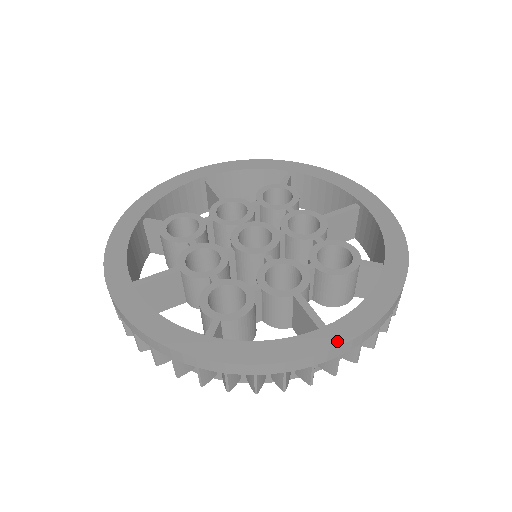
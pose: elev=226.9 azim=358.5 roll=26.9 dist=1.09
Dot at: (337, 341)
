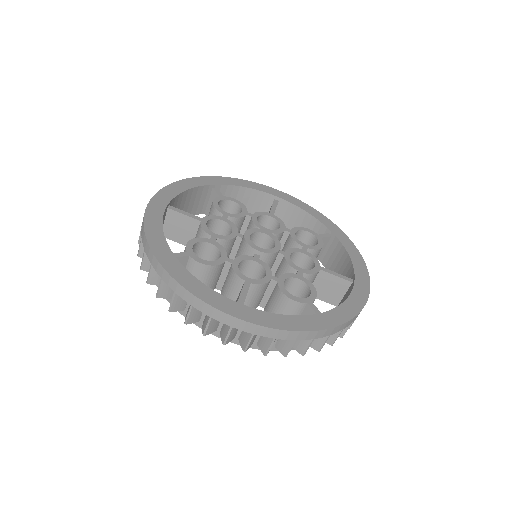
Dot at: (367, 283)
